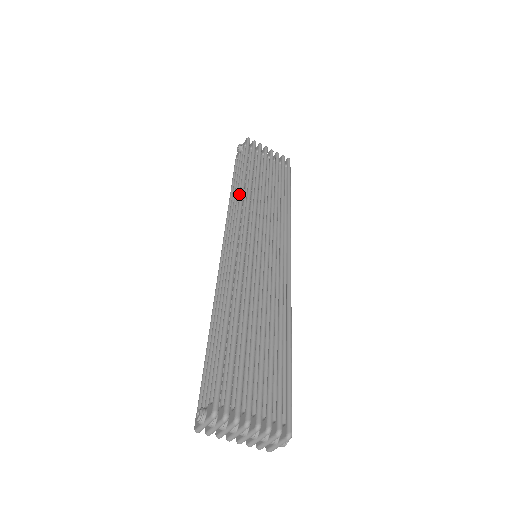
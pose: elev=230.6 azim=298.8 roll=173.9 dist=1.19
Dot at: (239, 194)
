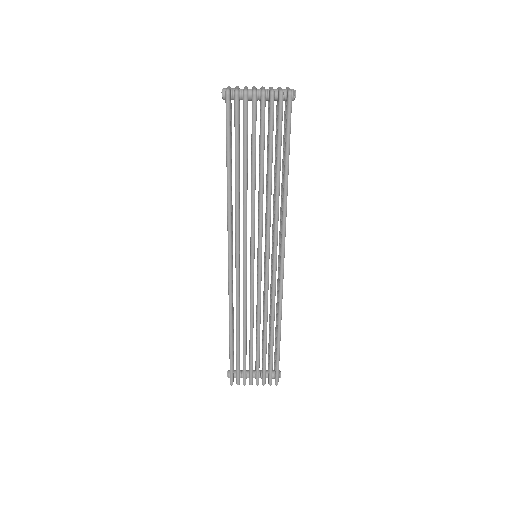
Dot at: (227, 208)
